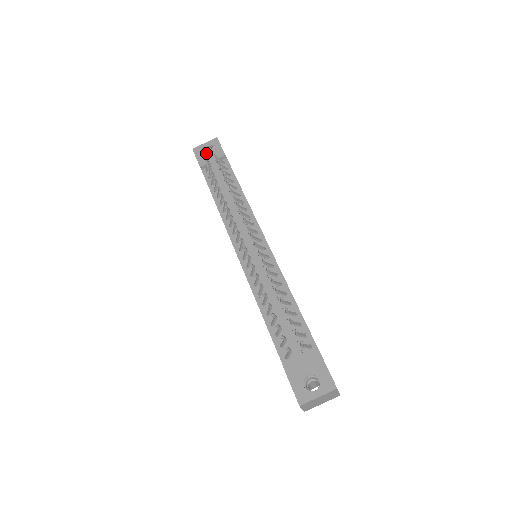
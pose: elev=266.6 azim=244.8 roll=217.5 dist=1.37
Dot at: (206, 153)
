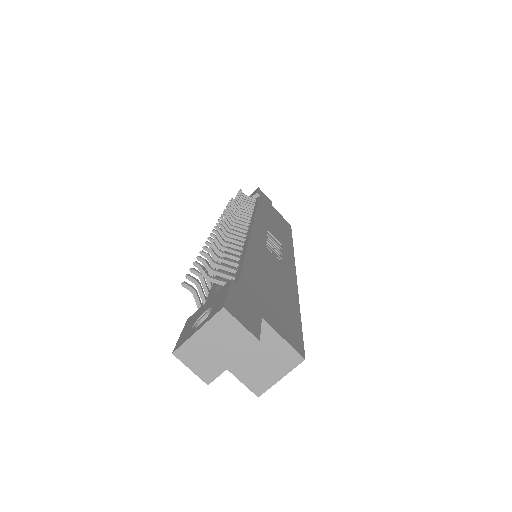
Dot at: occluded
